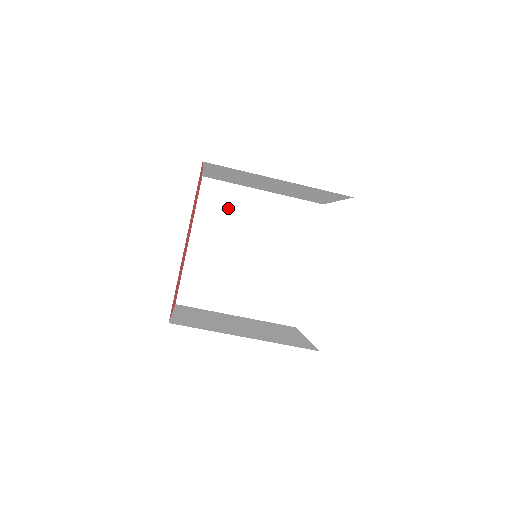
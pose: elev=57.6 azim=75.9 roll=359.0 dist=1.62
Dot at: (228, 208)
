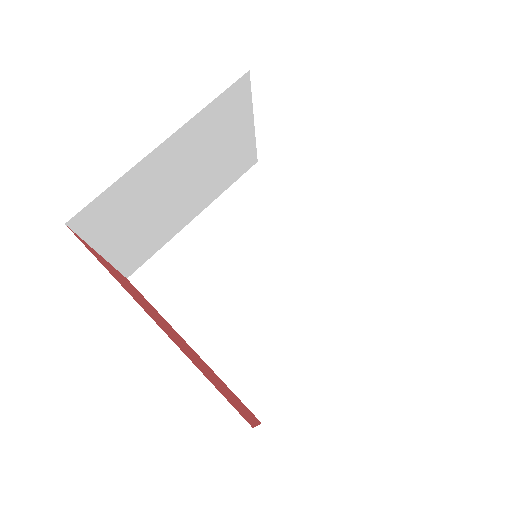
Dot at: (185, 272)
